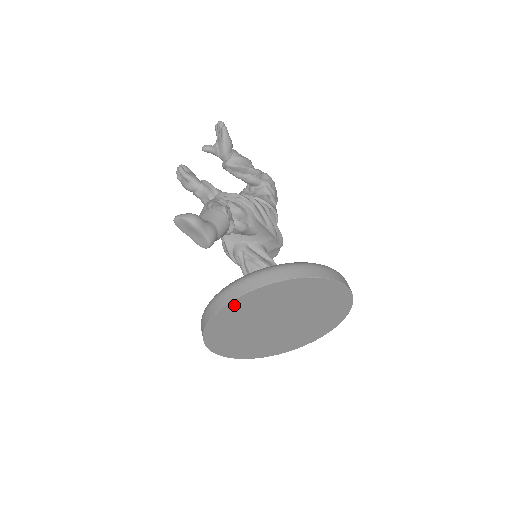
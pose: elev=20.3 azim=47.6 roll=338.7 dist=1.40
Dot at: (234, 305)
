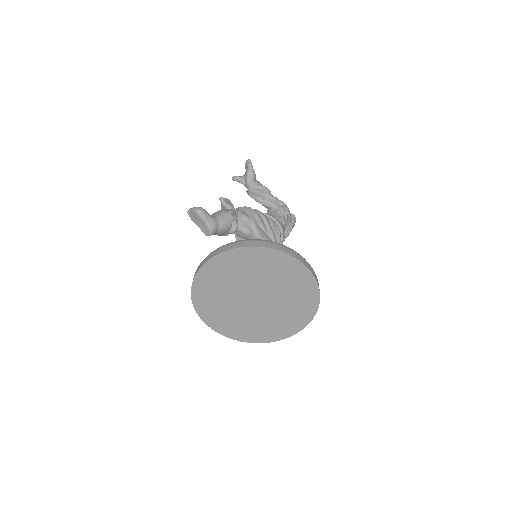
Dot at: (210, 267)
